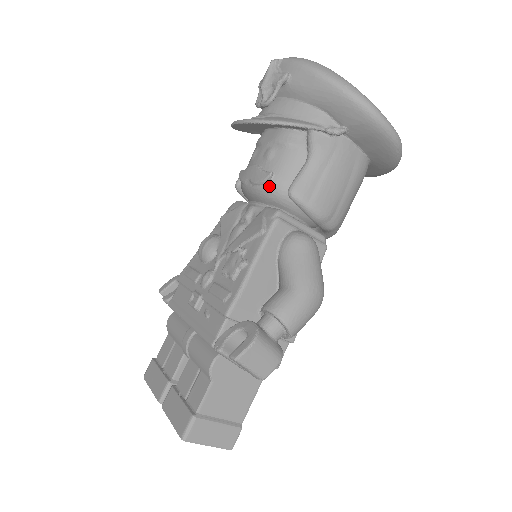
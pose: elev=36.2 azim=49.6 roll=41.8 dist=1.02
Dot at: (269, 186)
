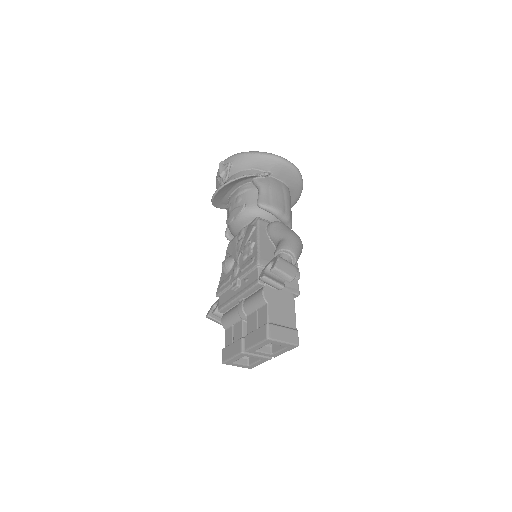
Dot at: (246, 210)
